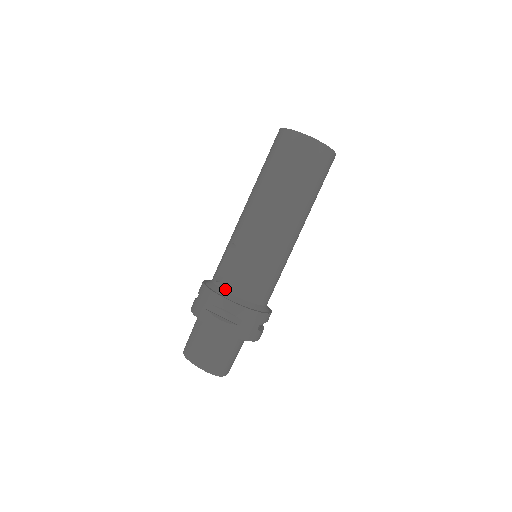
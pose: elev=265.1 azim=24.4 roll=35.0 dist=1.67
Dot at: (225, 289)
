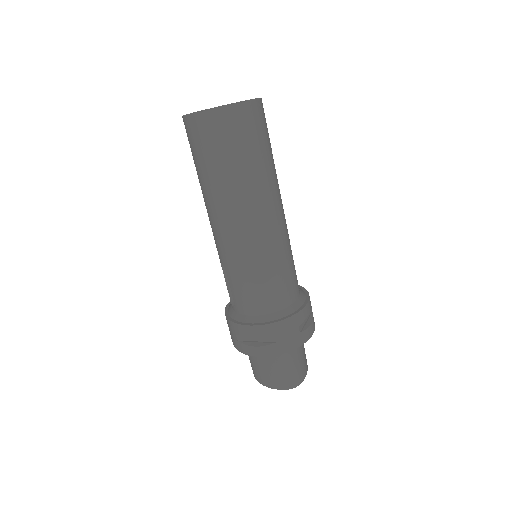
Dot at: (242, 313)
